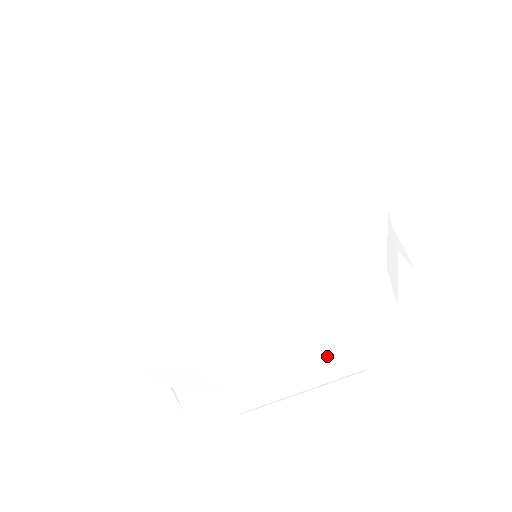
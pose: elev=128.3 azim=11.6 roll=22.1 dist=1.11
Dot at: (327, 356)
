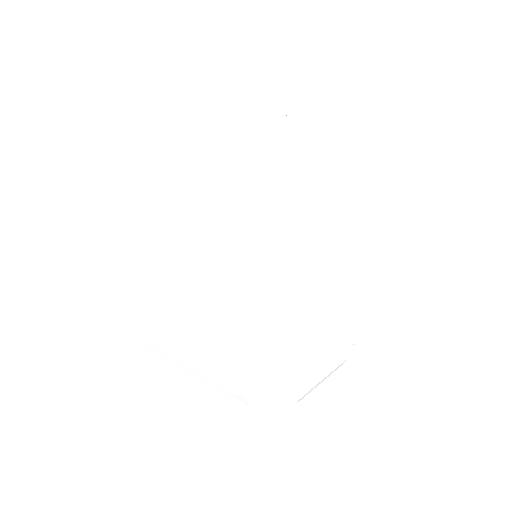
Dot at: occluded
